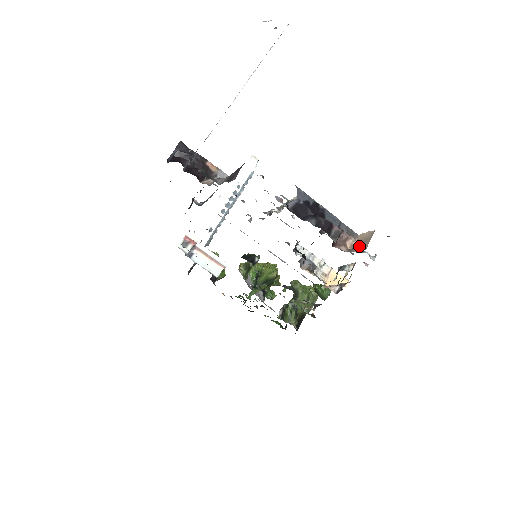
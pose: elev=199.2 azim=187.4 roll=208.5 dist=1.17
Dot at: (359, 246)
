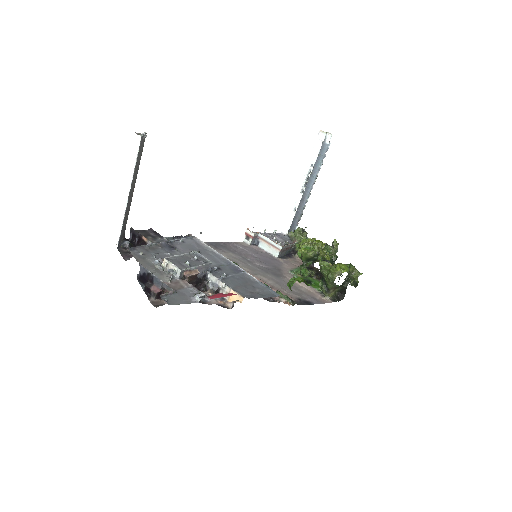
Dot at: occluded
